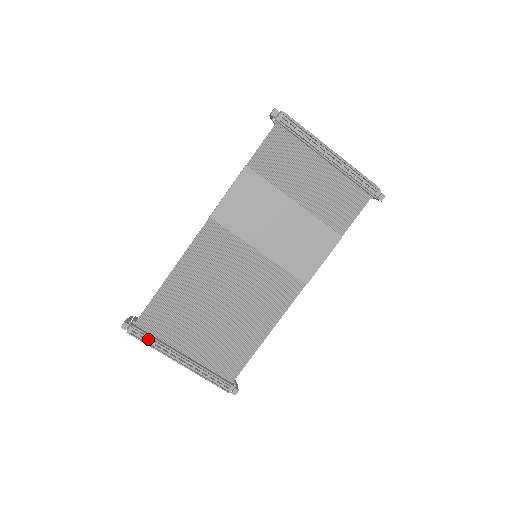
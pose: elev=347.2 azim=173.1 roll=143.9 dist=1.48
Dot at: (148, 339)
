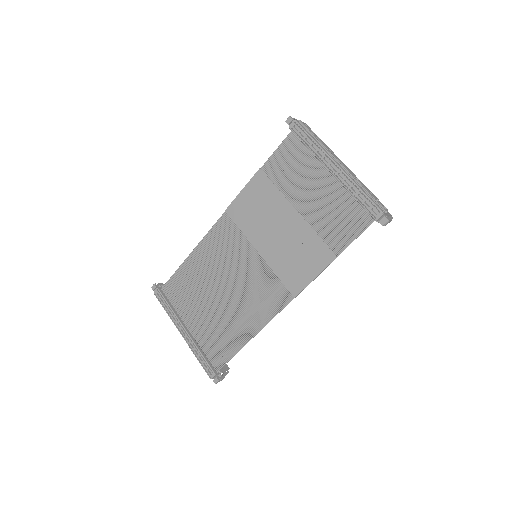
Dot at: (165, 304)
